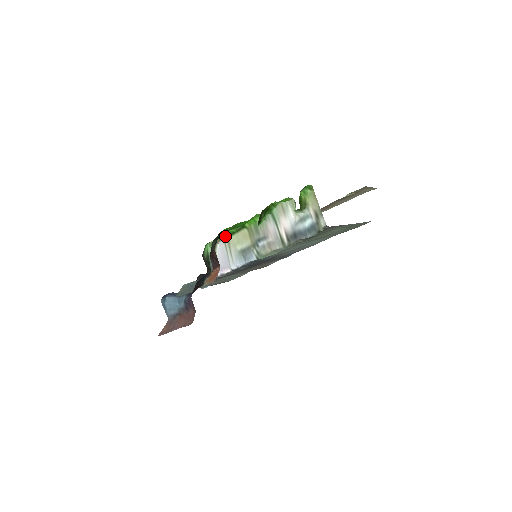
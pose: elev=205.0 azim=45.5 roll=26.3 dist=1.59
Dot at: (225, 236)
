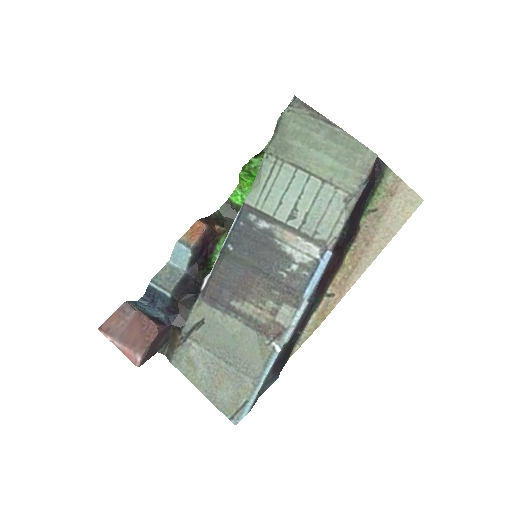
Dot at: occluded
